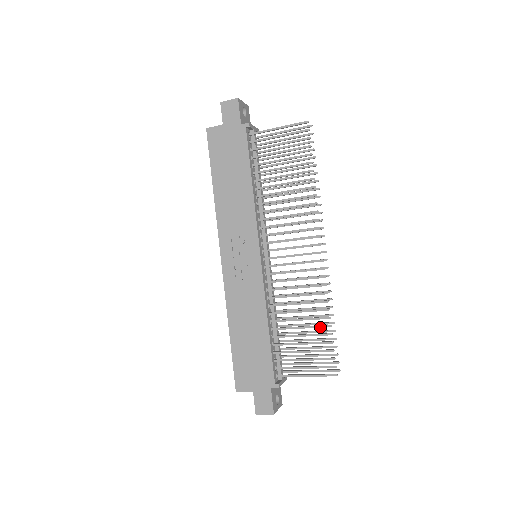
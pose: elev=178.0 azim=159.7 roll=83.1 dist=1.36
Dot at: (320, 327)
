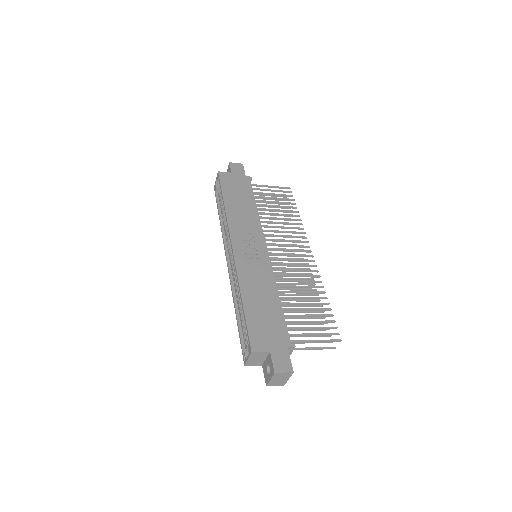
Dot at: (321, 304)
